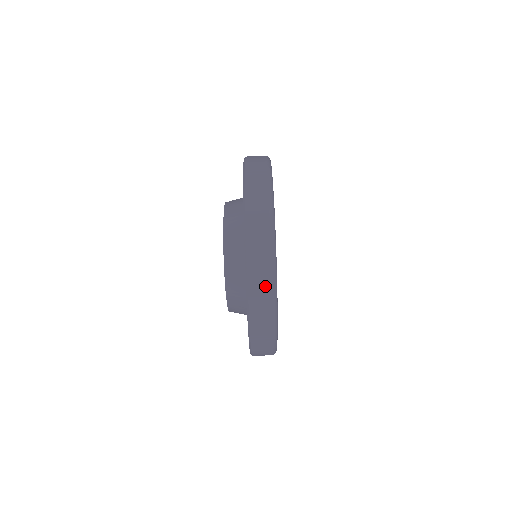
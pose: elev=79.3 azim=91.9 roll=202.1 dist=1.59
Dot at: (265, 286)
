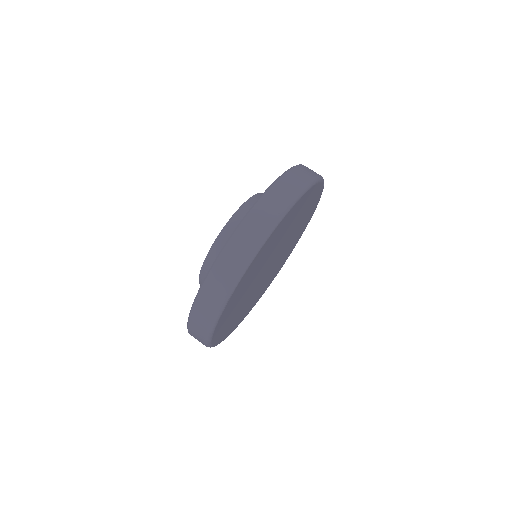
Dot at: (202, 326)
